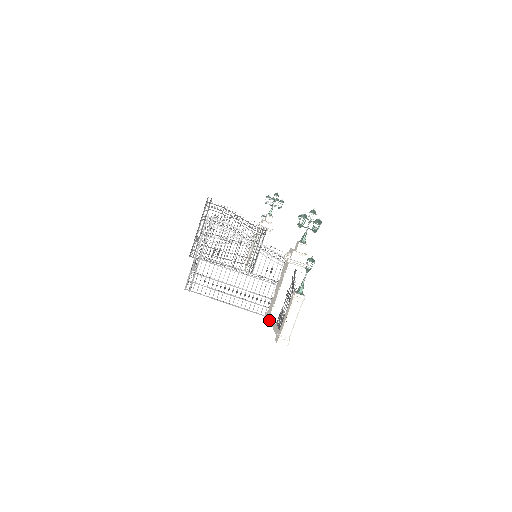
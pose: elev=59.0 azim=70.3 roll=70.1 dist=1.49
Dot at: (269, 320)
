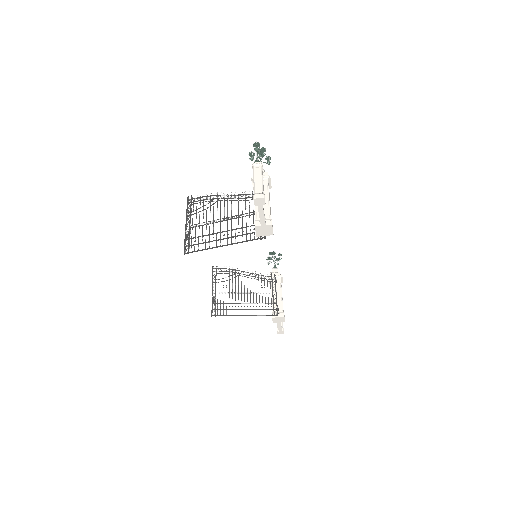
Dot at: (256, 222)
